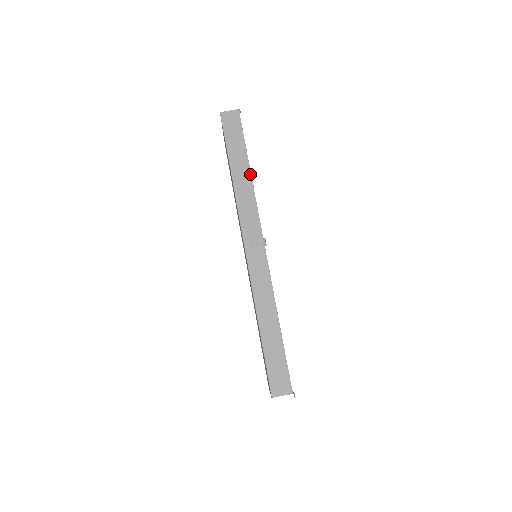
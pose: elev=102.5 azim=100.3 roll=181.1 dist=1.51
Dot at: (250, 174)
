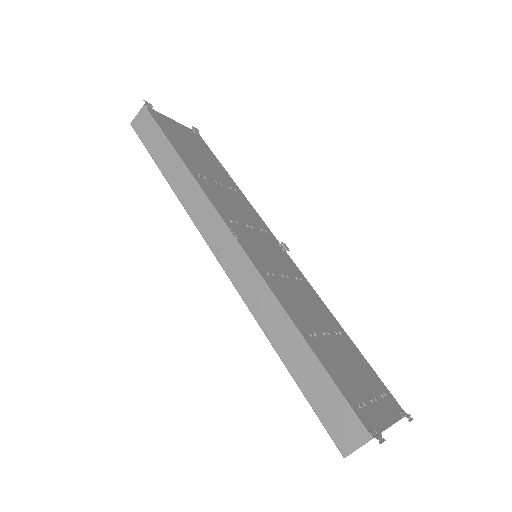
Dot at: (183, 165)
